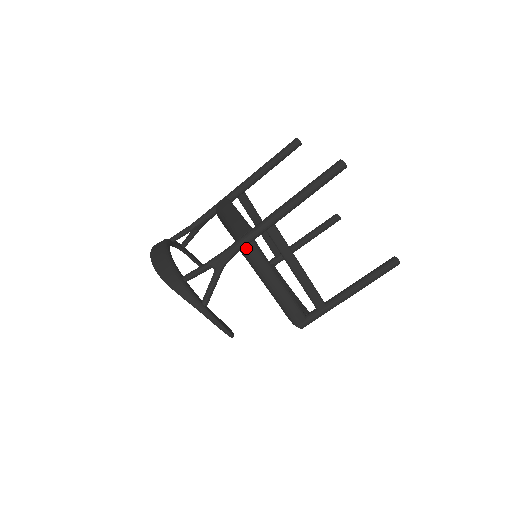
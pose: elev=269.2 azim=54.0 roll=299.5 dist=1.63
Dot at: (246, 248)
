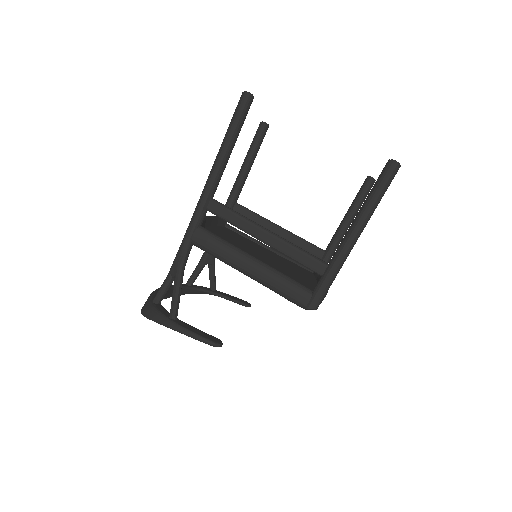
Dot at: (194, 238)
